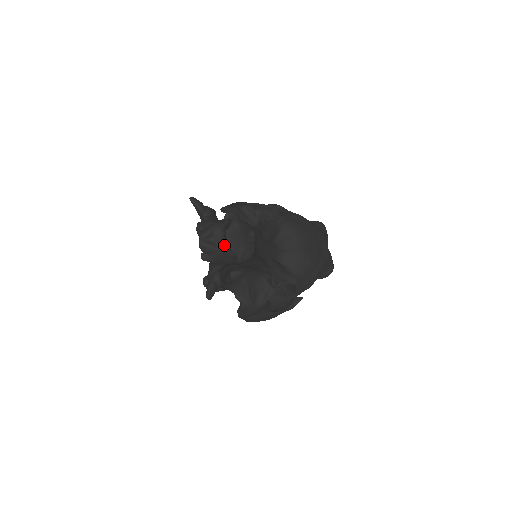
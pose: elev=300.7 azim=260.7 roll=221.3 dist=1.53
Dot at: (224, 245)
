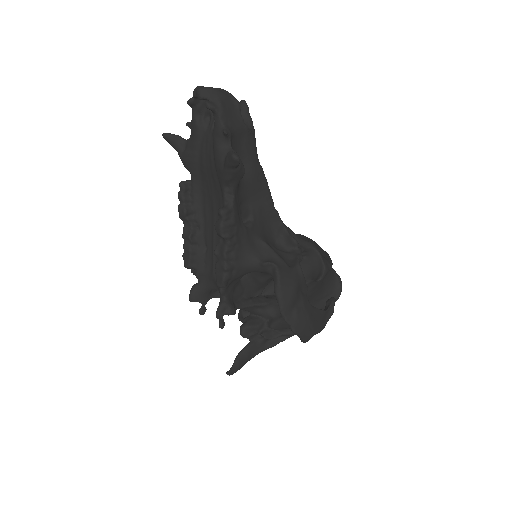
Dot at: (223, 89)
